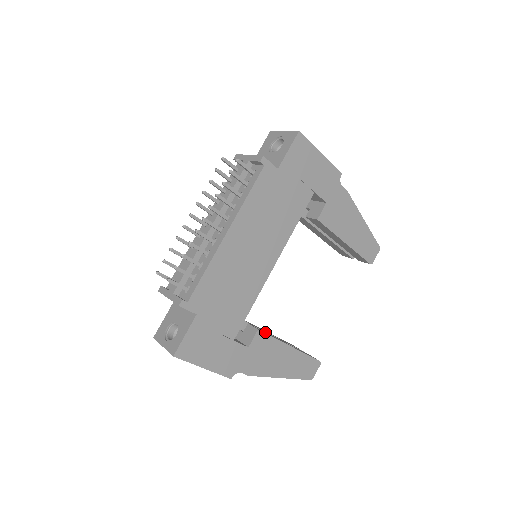
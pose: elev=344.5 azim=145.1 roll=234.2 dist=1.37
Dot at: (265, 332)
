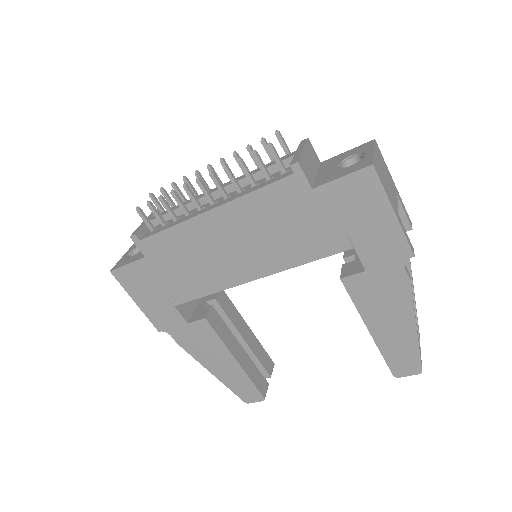
Dot at: (223, 326)
